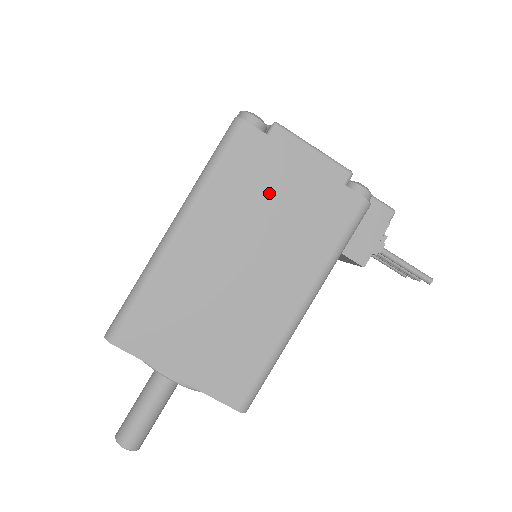
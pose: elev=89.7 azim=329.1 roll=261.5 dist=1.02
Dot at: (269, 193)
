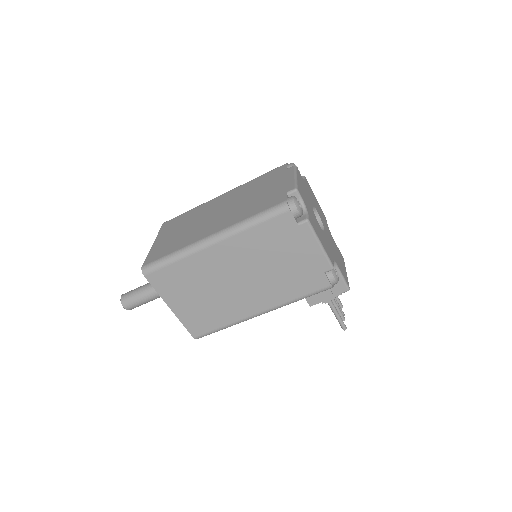
Dot at: (278, 253)
